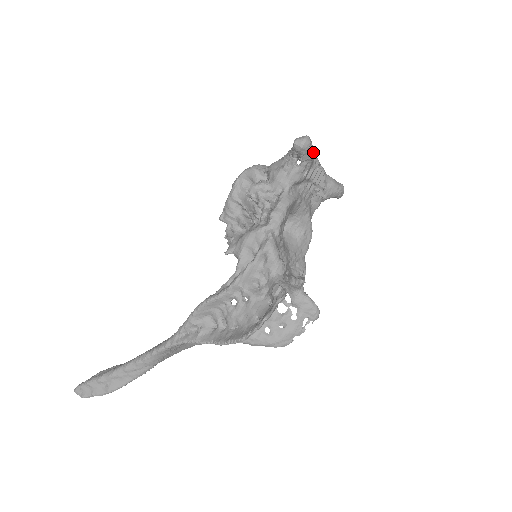
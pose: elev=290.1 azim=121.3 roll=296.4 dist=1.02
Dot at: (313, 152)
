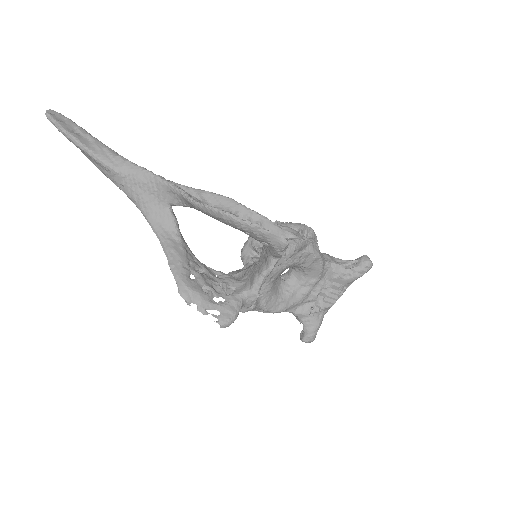
Dot at: (361, 275)
